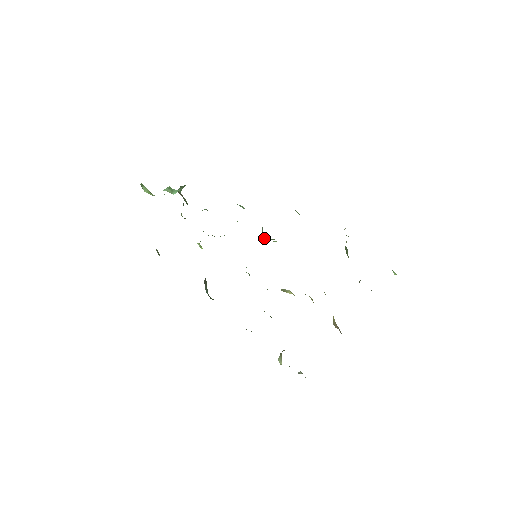
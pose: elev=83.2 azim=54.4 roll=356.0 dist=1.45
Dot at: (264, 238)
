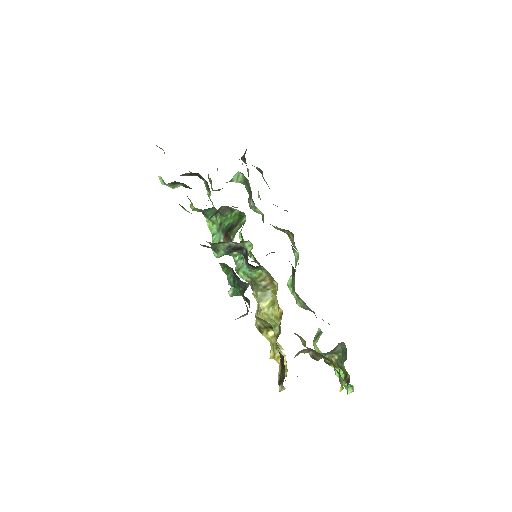
Dot at: occluded
